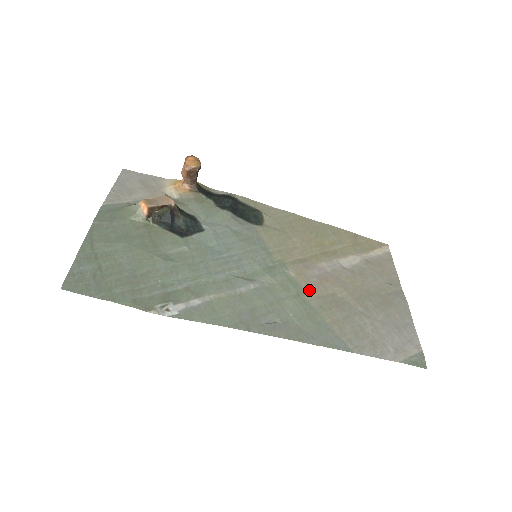
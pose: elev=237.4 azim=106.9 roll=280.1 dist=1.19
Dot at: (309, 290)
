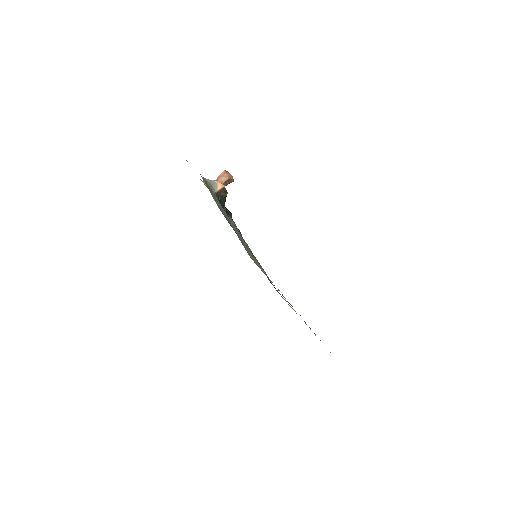
Dot at: occluded
